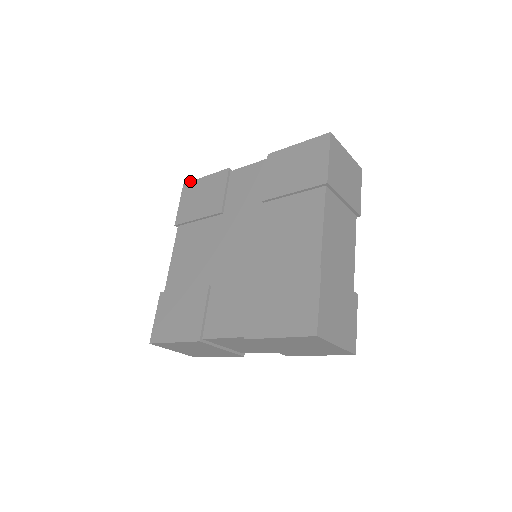
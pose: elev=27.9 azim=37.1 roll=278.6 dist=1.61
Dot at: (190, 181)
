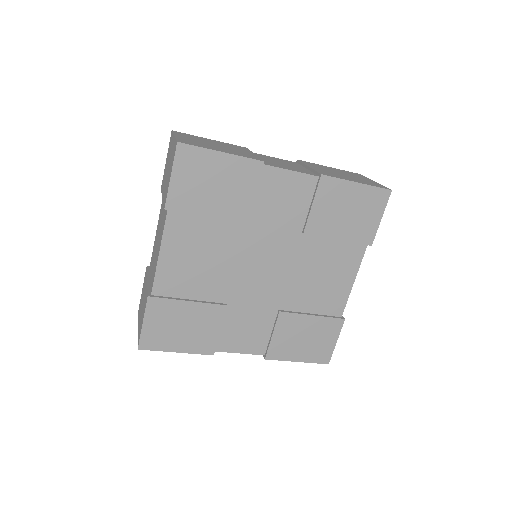
Dot at: (192, 145)
